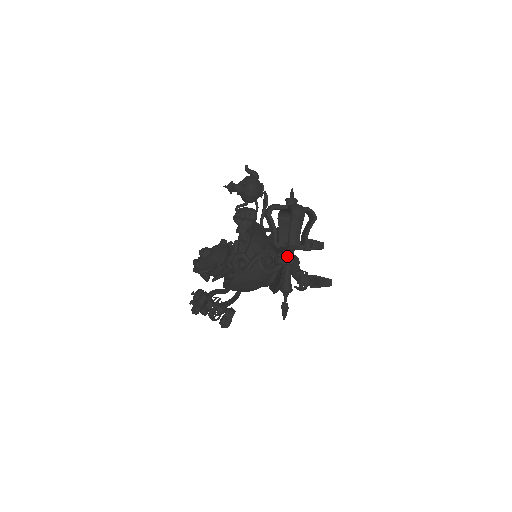
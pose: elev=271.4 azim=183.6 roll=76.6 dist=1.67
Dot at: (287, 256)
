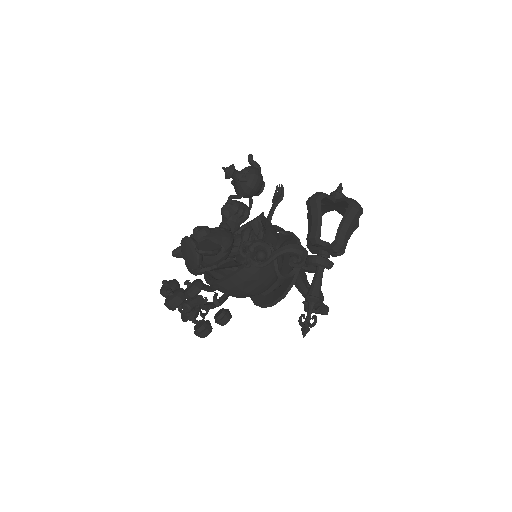
Dot at: occluded
